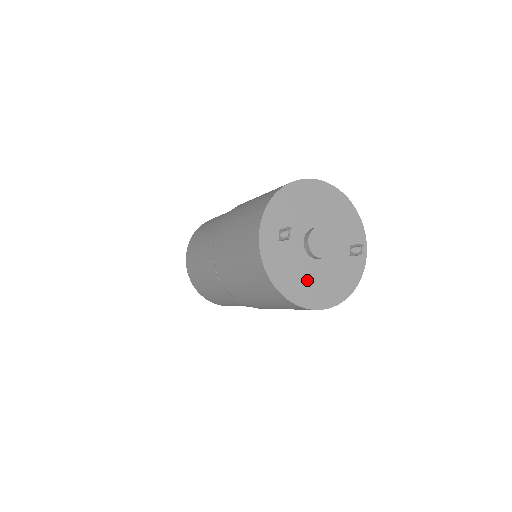
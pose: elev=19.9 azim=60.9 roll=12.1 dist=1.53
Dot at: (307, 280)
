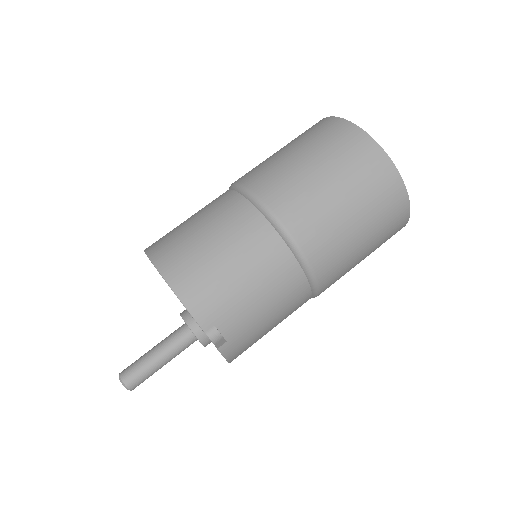
Dot at: occluded
